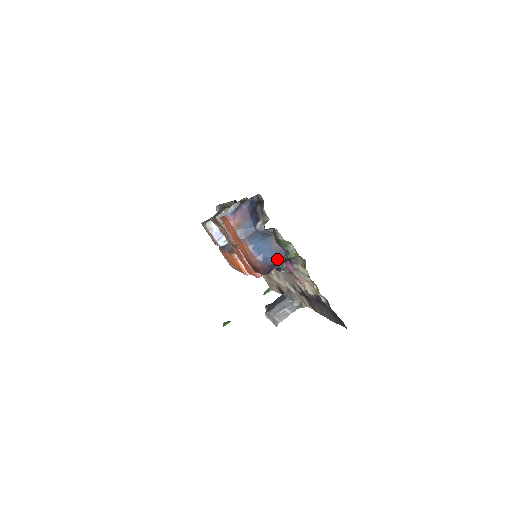
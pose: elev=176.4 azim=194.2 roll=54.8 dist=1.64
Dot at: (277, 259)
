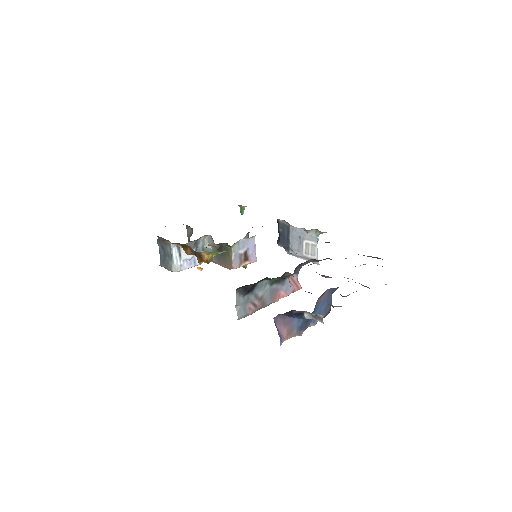
Dot at: (331, 297)
